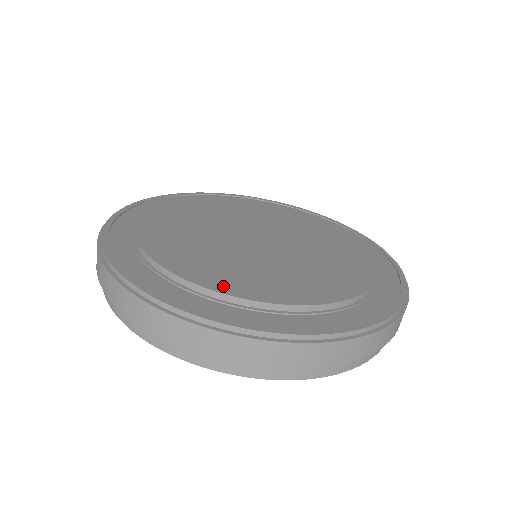
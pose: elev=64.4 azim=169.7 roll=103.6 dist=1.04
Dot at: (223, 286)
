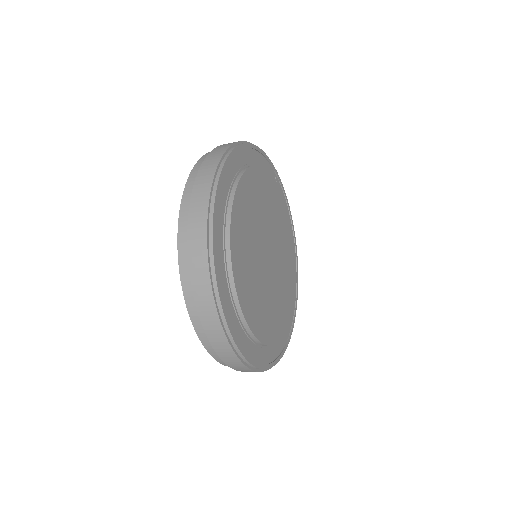
Dot at: (263, 335)
